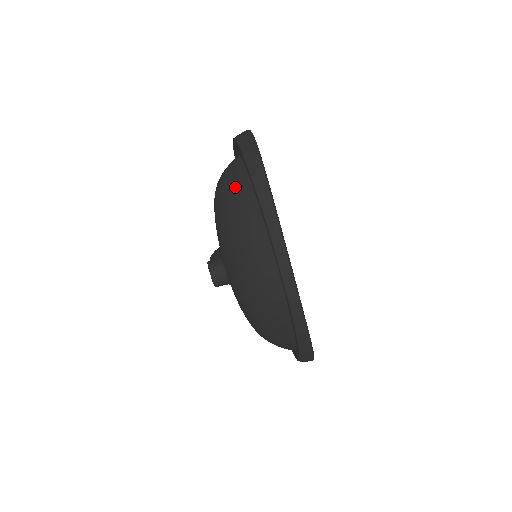
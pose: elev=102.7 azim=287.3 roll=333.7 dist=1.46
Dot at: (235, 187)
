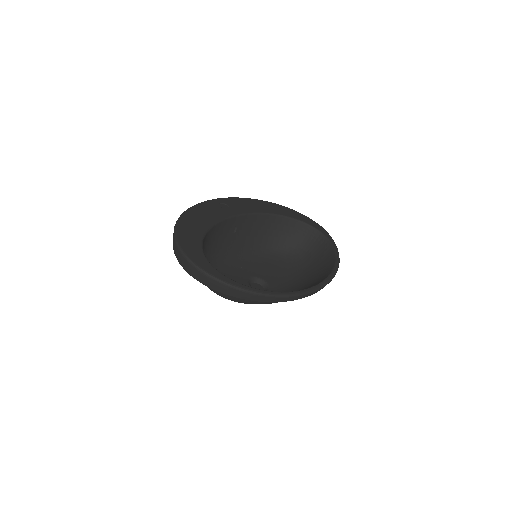
Dot at: (243, 301)
